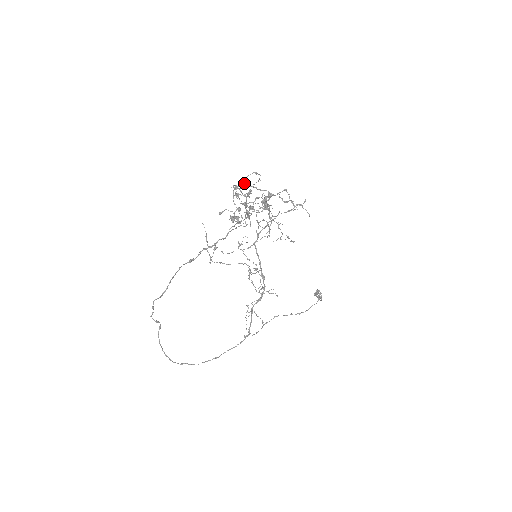
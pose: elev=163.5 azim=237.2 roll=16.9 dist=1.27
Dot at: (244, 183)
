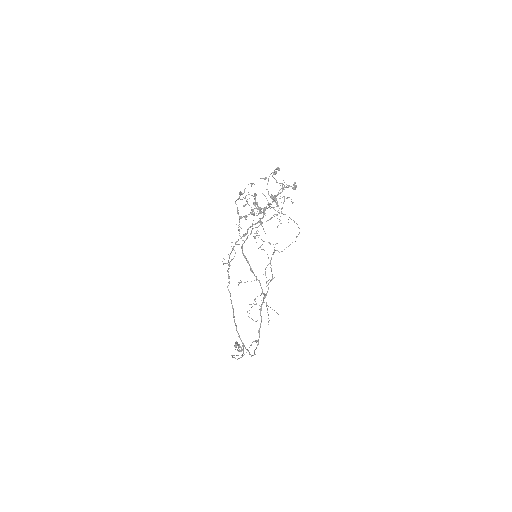
Dot at: (279, 169)
